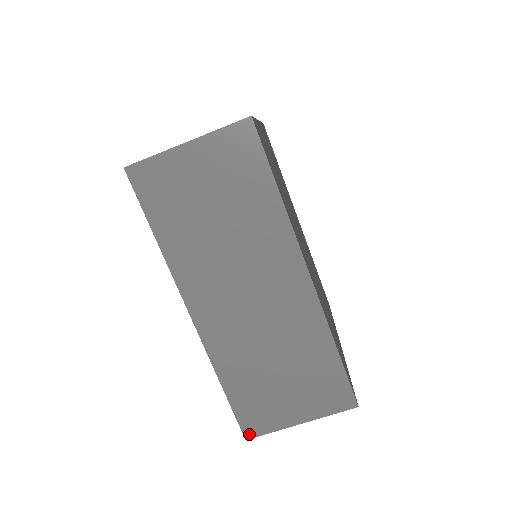
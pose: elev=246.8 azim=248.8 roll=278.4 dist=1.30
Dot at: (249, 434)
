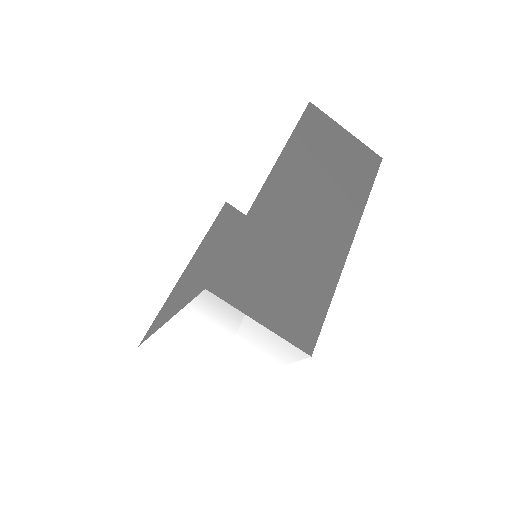
Dot at: (214, 287)
